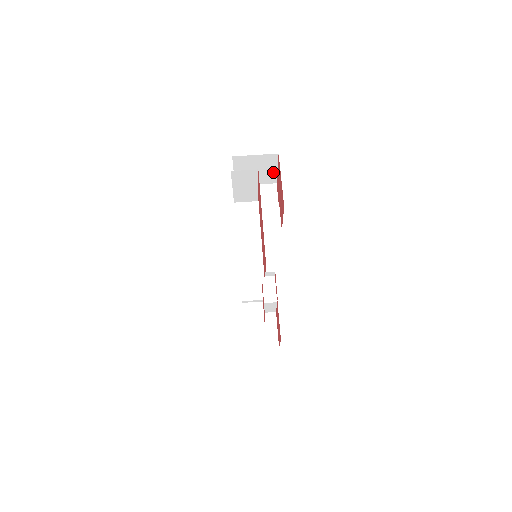
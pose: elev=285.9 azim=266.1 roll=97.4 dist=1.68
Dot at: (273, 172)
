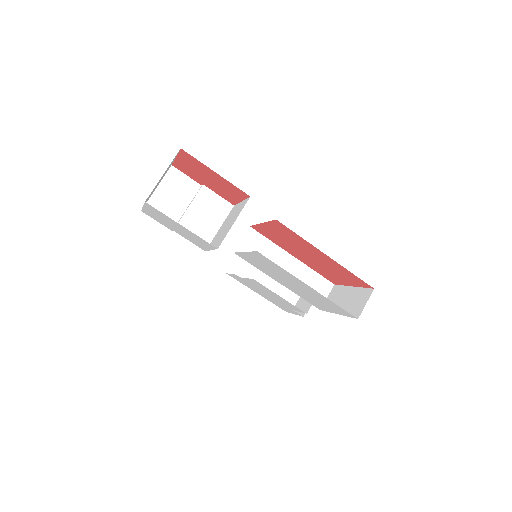
Dot at: occluded
